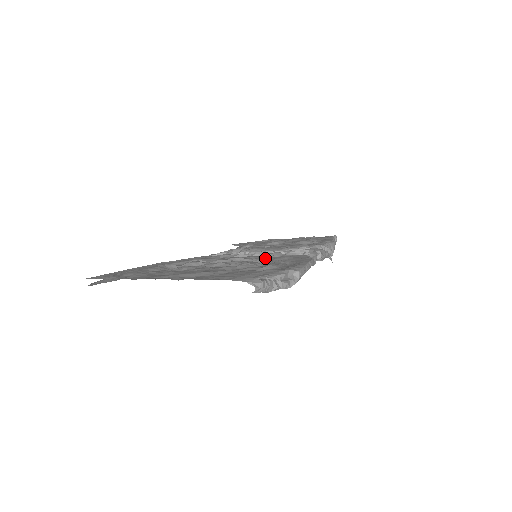
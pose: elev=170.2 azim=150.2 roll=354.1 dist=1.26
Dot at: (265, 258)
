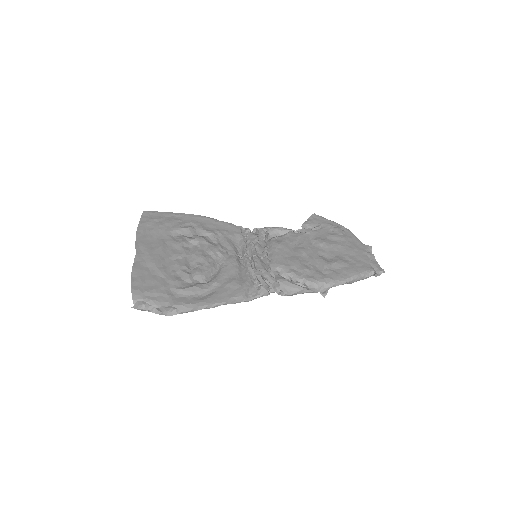
Dot at: (225, 272)
